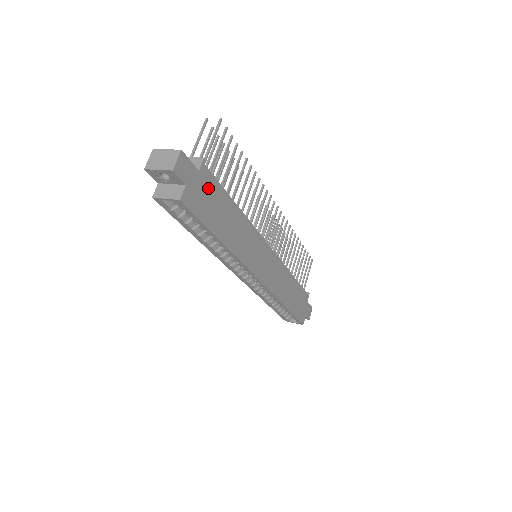
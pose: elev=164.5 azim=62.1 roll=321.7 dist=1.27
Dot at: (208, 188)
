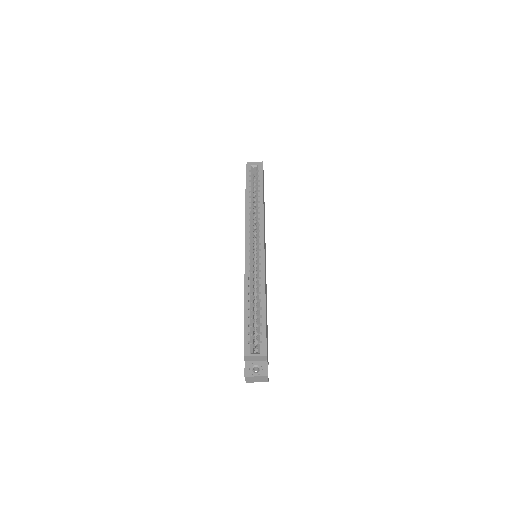
Dot at: occluded
